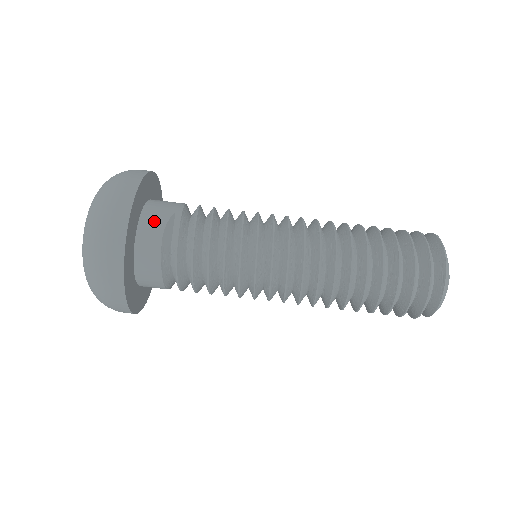
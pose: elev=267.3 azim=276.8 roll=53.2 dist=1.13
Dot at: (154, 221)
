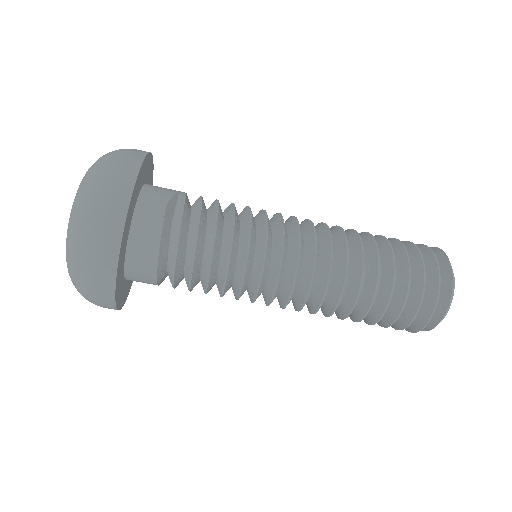
Dot at: (157, 194)
